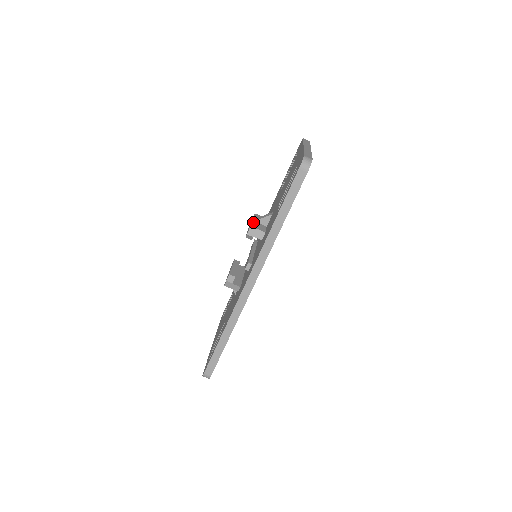
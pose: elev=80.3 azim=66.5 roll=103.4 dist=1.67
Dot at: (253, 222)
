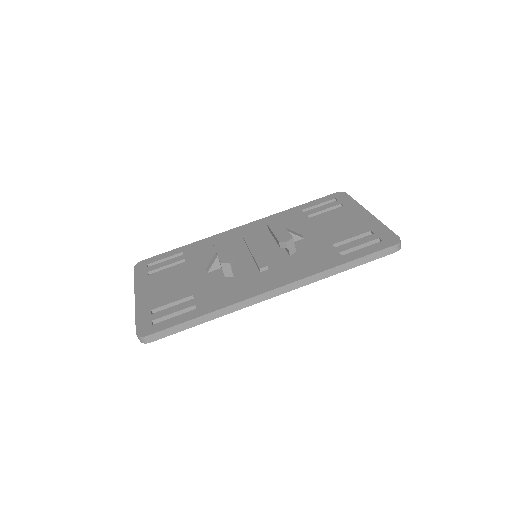
Dot at: (289, 232)
